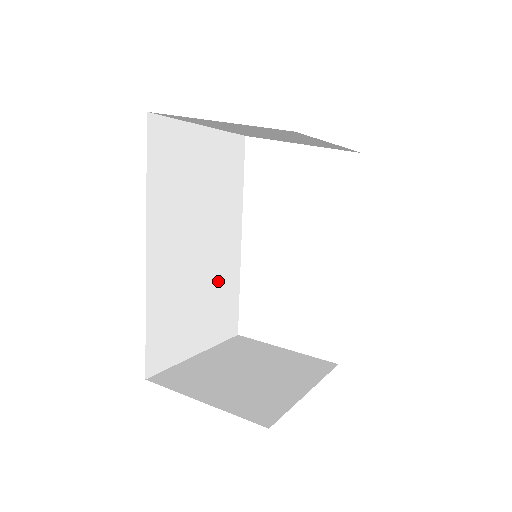
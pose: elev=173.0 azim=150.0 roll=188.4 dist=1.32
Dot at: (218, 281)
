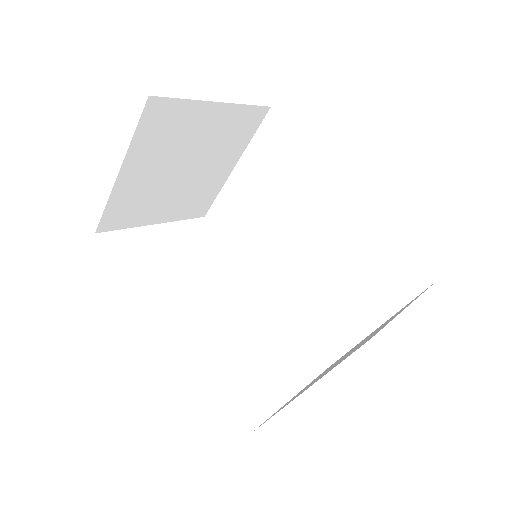
Dot at: occluded
